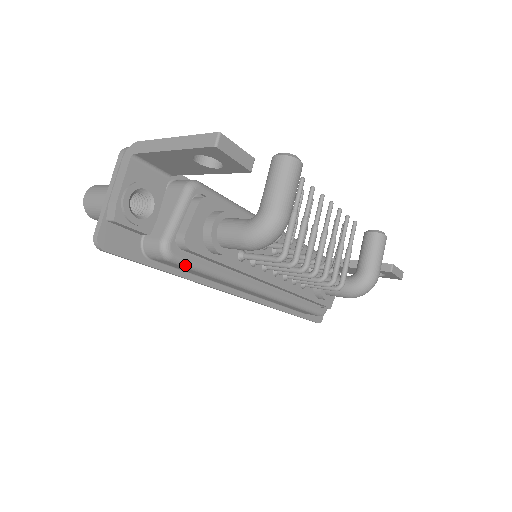
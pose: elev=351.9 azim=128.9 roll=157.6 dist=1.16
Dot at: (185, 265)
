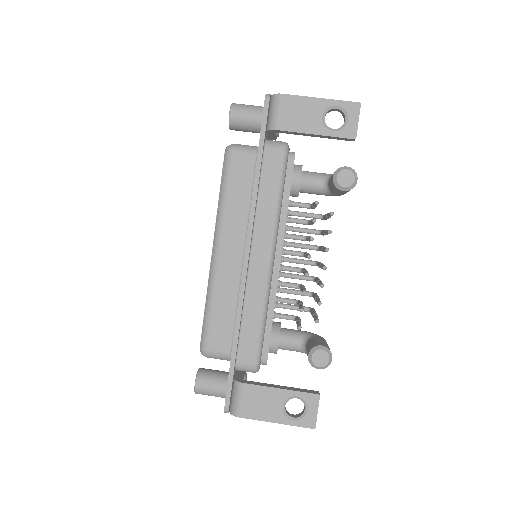
Dot at: occluded
